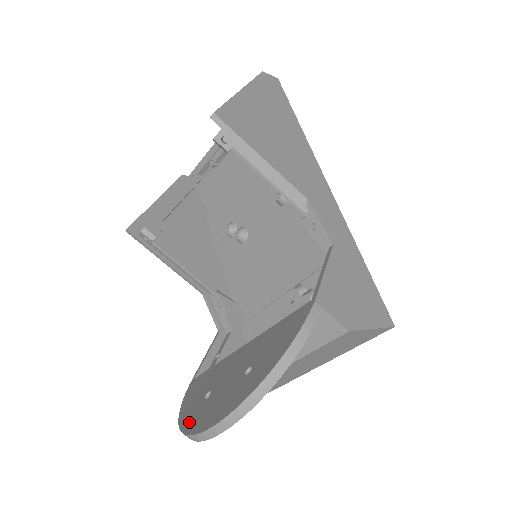
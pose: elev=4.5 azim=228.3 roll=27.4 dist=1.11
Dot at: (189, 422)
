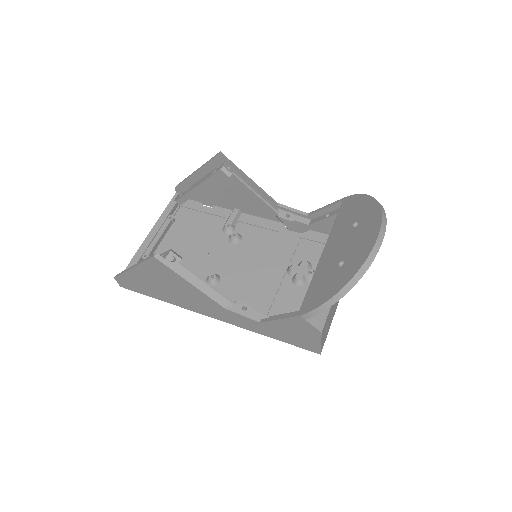
Dot at: (354, 267)
